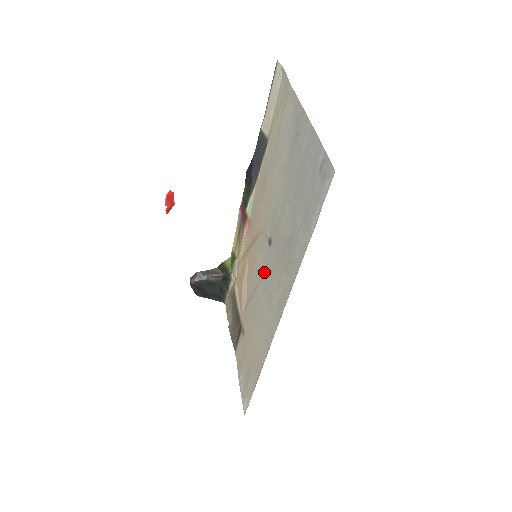
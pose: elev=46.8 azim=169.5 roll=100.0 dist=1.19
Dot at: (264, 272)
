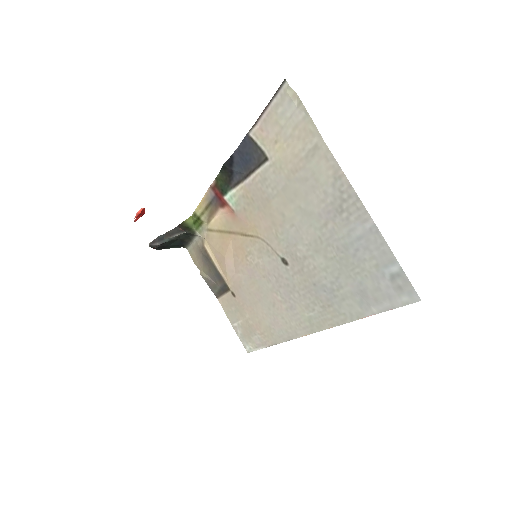
Dot at: (274, 278)
